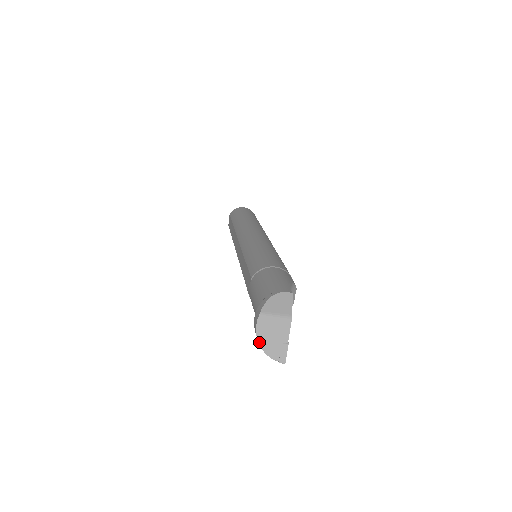
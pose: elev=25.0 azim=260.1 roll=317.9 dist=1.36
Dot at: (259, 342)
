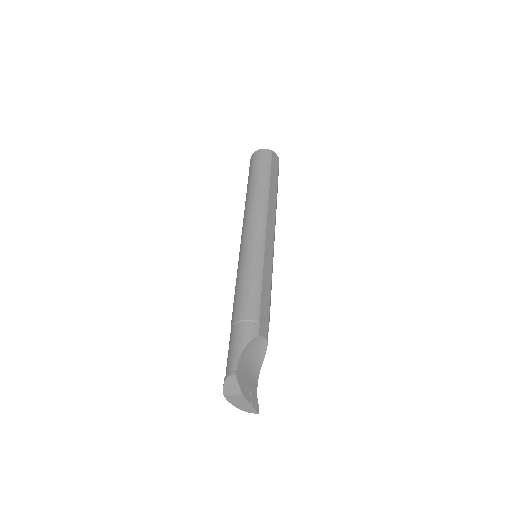
Dot at: (236, 407)
